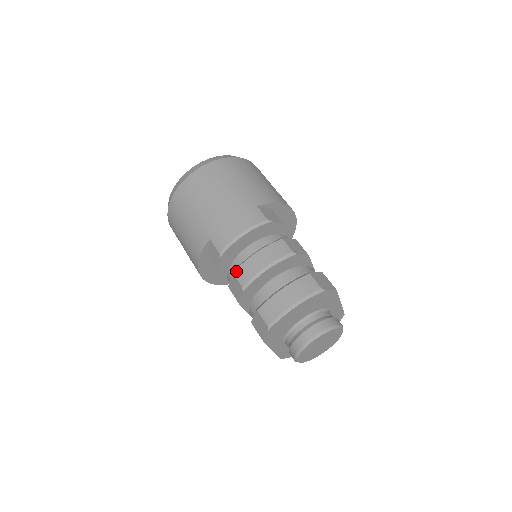
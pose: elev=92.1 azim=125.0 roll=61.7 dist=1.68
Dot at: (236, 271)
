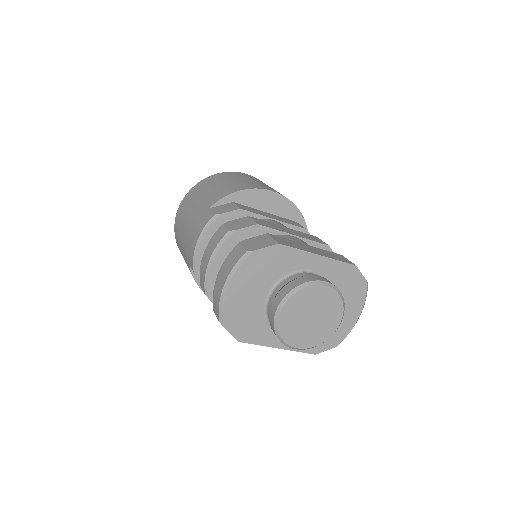
Dot at: (200, 281)
